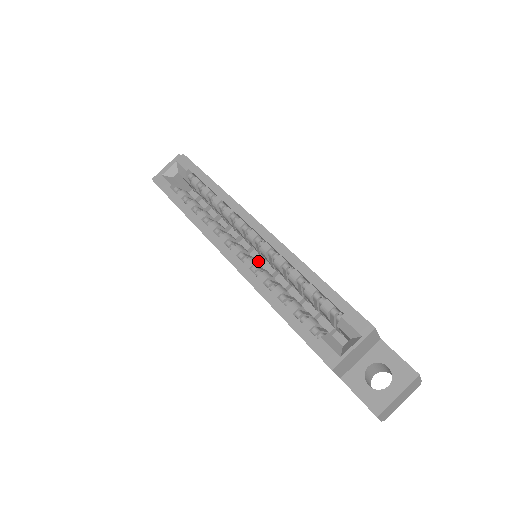
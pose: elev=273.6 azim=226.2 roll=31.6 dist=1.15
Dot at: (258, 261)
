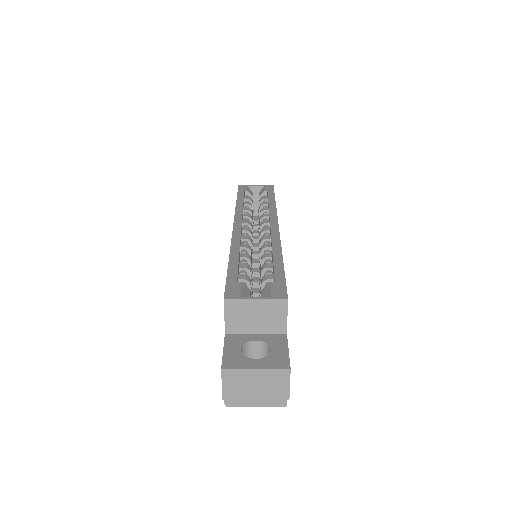
Dot at: (254, 262)
